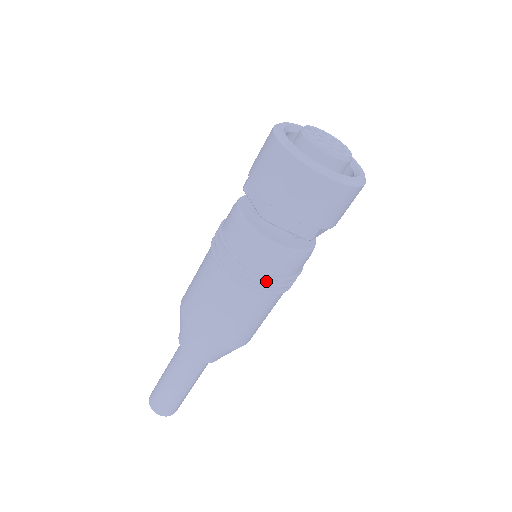
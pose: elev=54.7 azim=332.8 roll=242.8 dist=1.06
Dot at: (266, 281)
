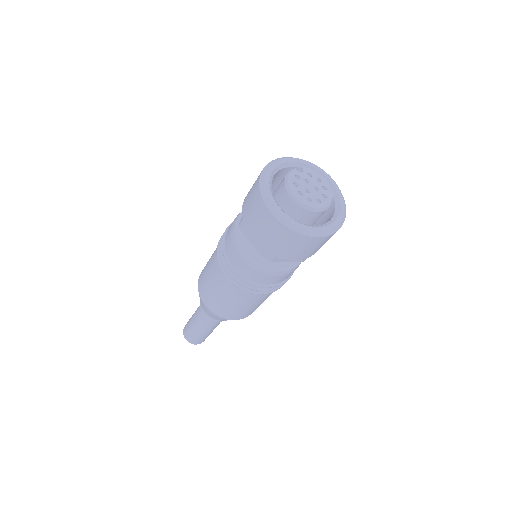
Dot at: (238, 277)
